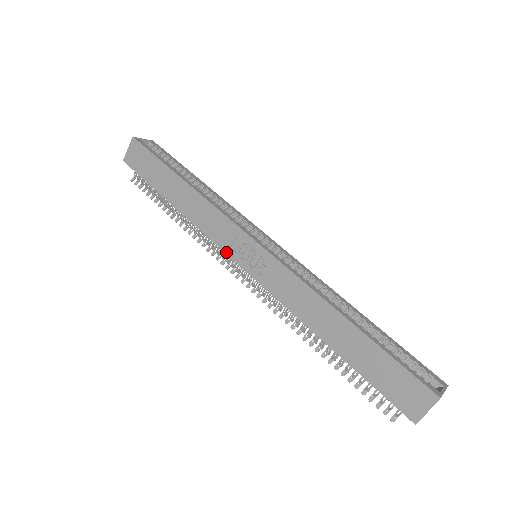
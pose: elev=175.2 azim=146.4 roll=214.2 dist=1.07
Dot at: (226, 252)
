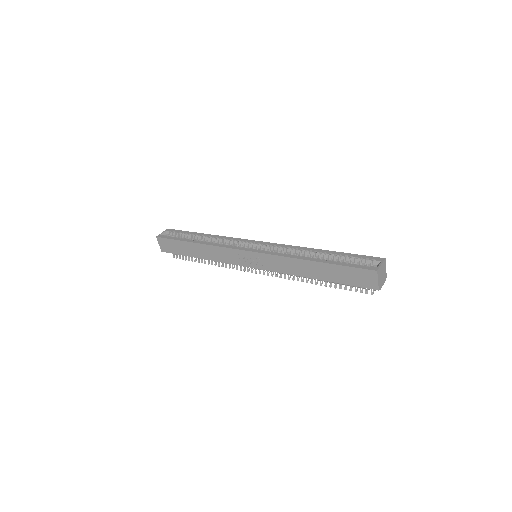
Dot at: (240, 265)
